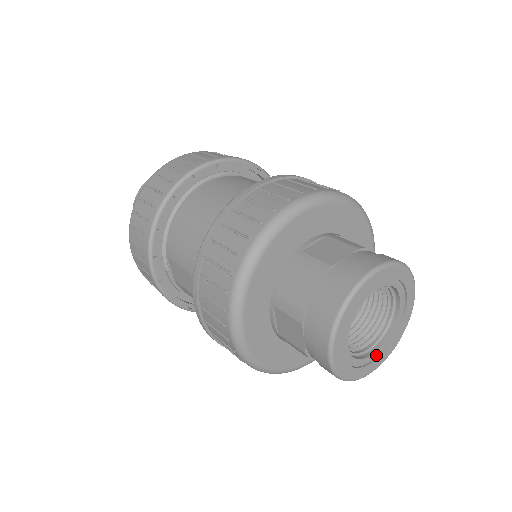
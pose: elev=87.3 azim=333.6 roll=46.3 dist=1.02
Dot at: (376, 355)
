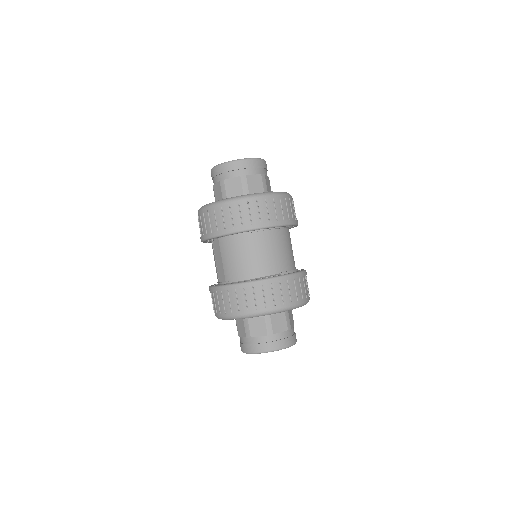
Dot at: occluded
